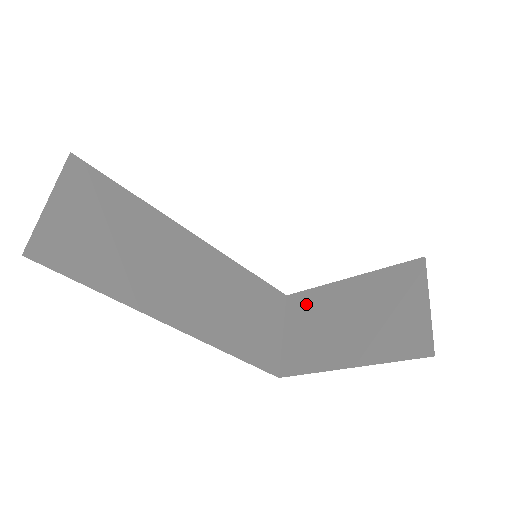
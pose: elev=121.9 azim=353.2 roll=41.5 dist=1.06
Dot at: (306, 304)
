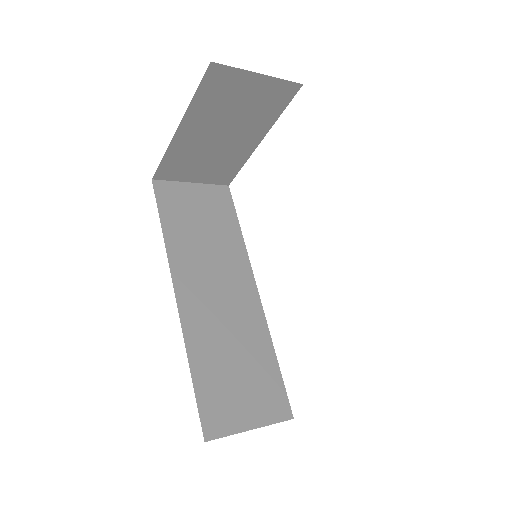
Dot at: occluded
